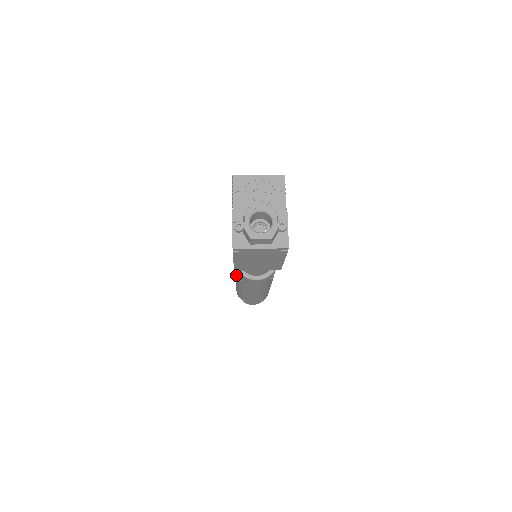
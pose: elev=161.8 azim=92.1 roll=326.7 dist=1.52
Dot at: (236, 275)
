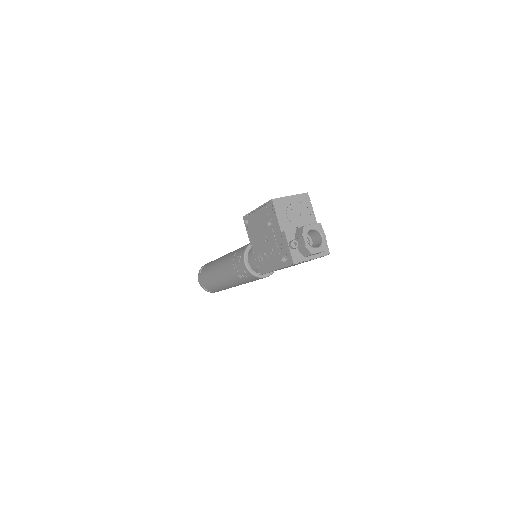
Dot at: (233, 275)
